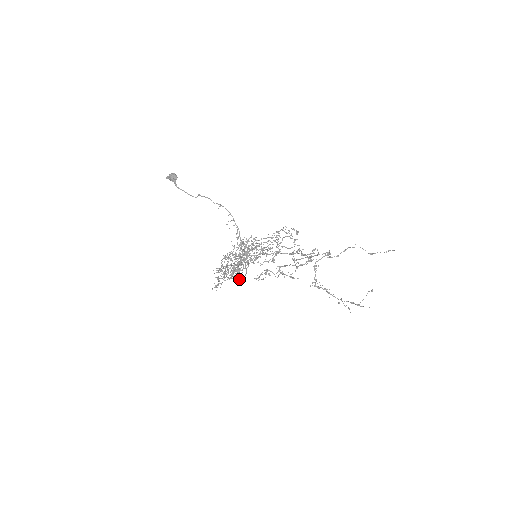
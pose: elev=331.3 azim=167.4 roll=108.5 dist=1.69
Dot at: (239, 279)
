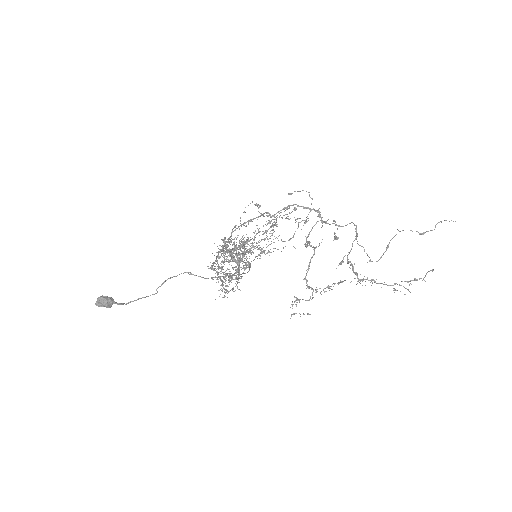
Dot at: occluded
